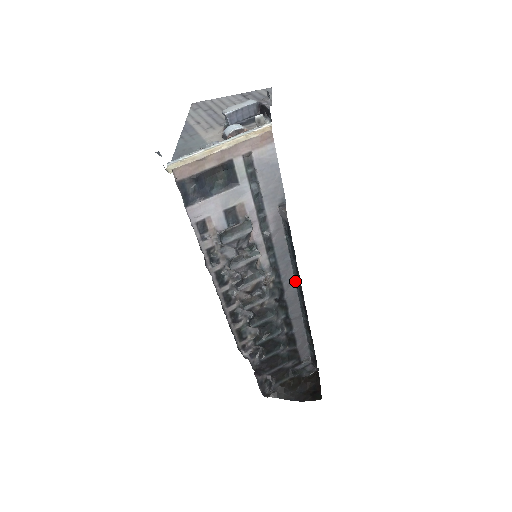
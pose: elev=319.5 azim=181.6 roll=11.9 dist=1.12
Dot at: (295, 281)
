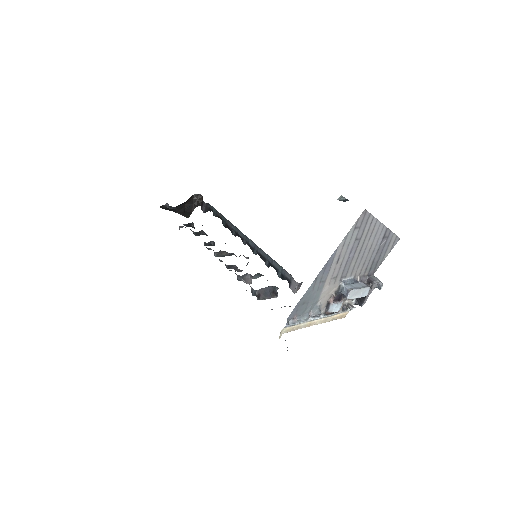
Dot at: occluded
